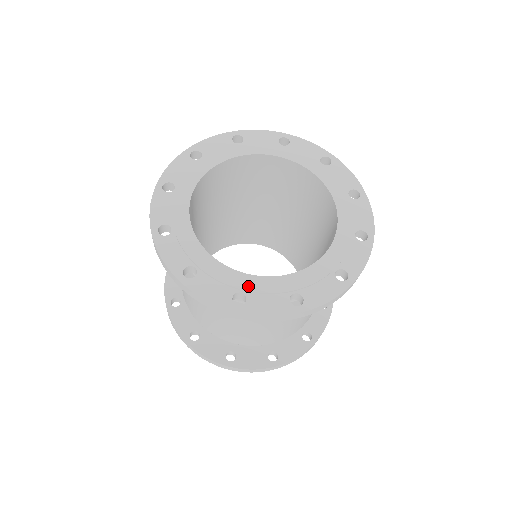
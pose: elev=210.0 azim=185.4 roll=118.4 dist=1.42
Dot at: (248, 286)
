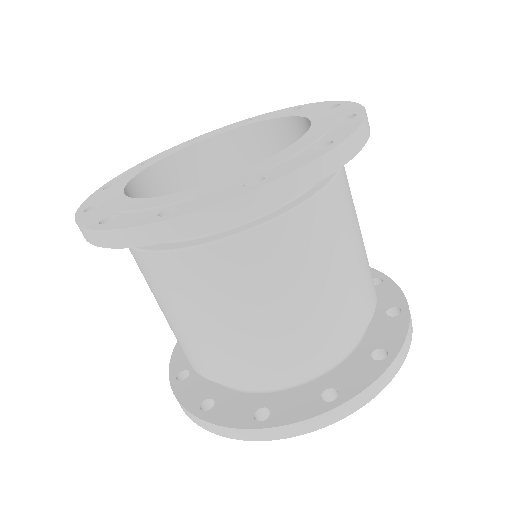
Dot at: (108, 200)
